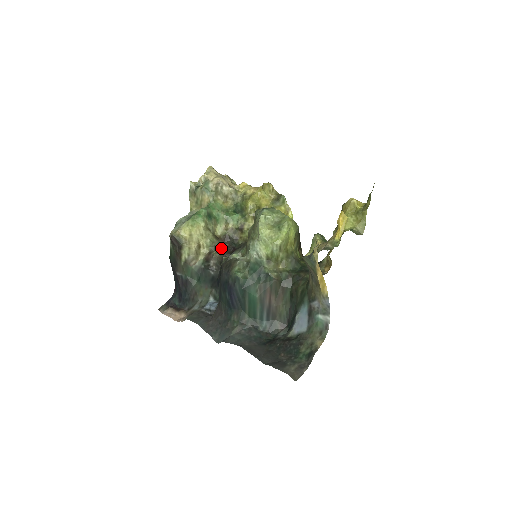
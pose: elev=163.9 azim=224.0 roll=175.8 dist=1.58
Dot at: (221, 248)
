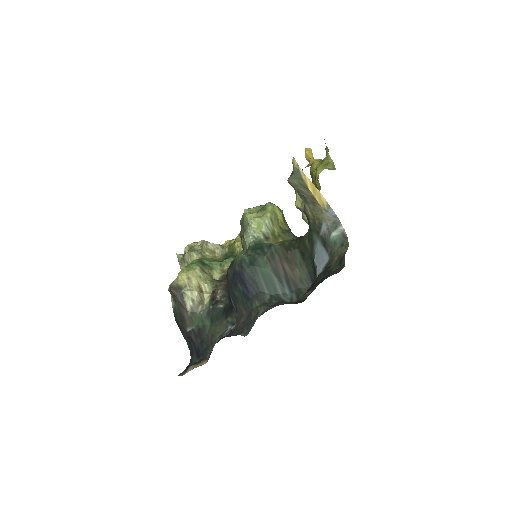
Dot at: (223, 283)
